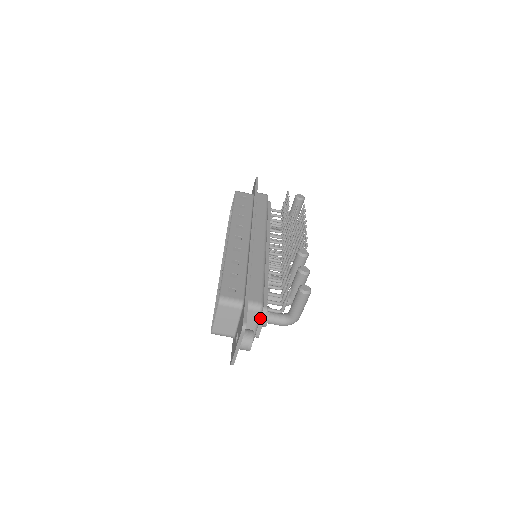
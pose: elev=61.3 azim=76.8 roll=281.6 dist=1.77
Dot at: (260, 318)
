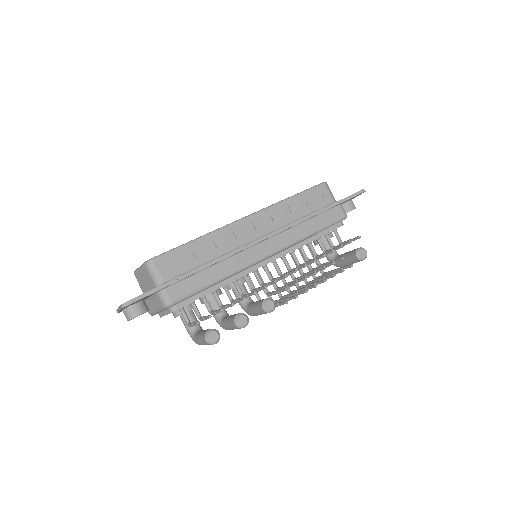
Dot at: (167, 309)
